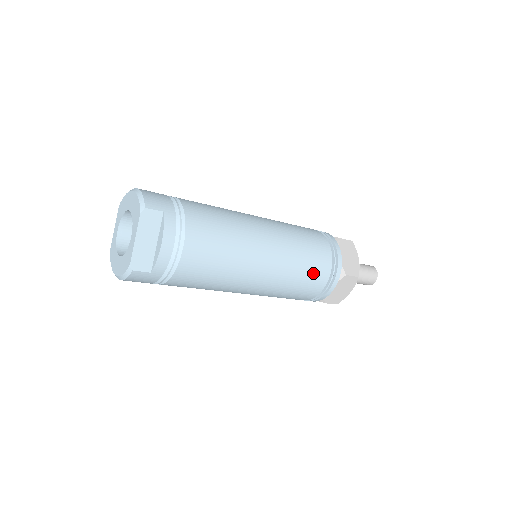
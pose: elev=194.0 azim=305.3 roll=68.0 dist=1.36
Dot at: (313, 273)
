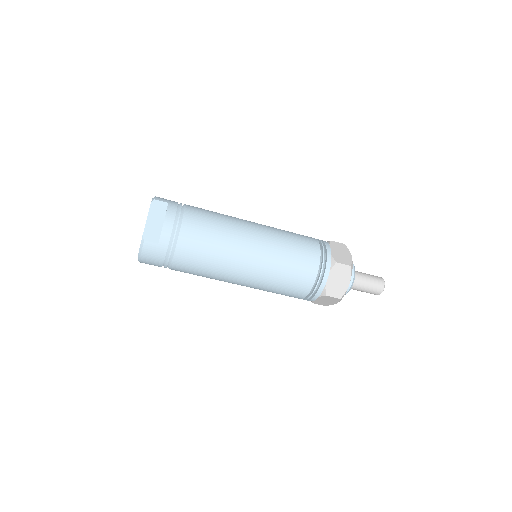
Dot at: (302, 258)
